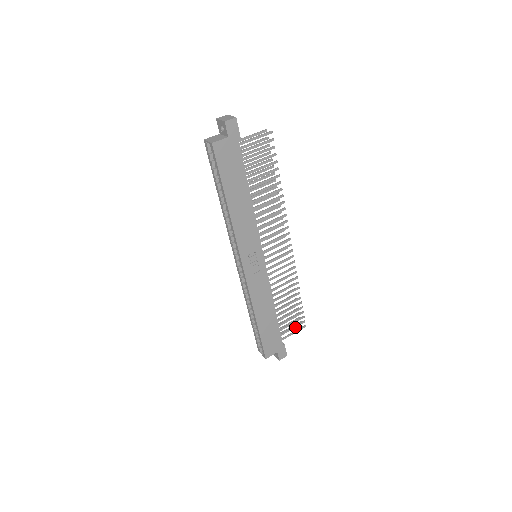
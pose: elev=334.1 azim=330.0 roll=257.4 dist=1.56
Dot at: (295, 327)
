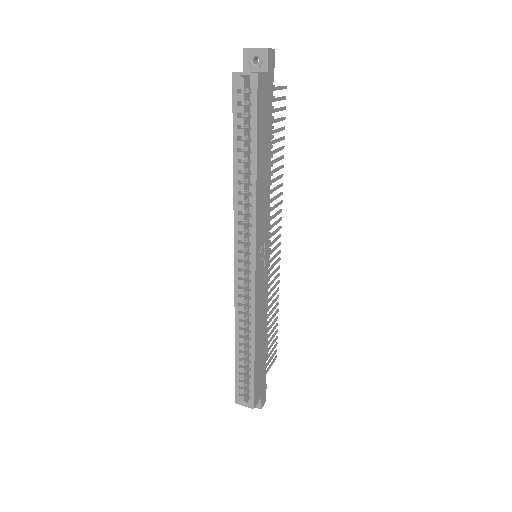
Dot at: (271, 359)
